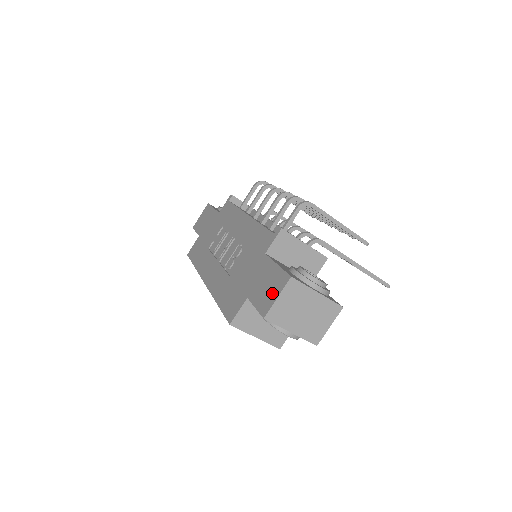
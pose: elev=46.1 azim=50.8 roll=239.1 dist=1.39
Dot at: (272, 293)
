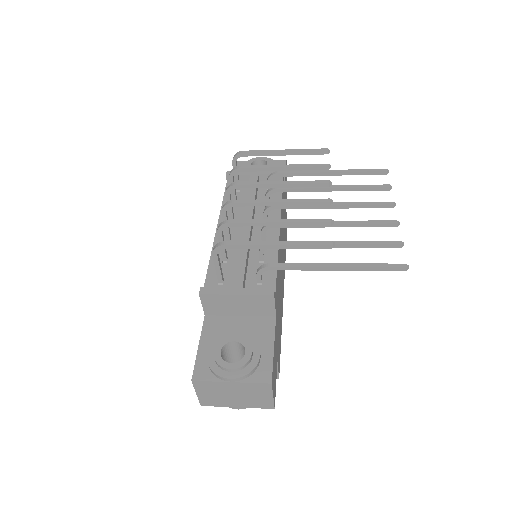
Dot at: occluded
